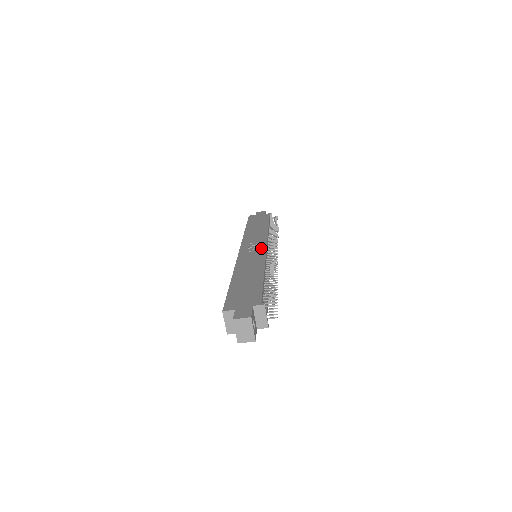
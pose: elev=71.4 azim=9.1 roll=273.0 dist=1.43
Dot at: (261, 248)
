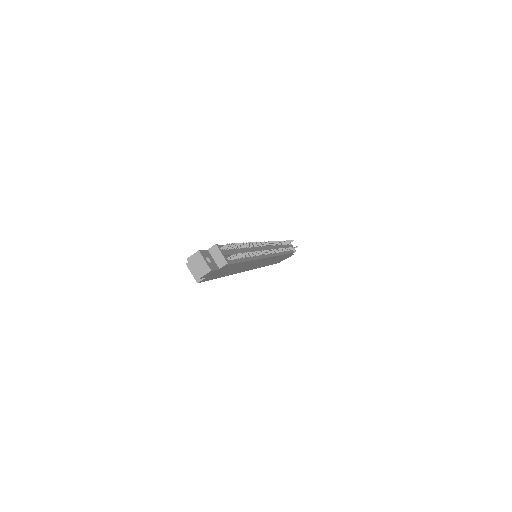
Dot at: occluded
